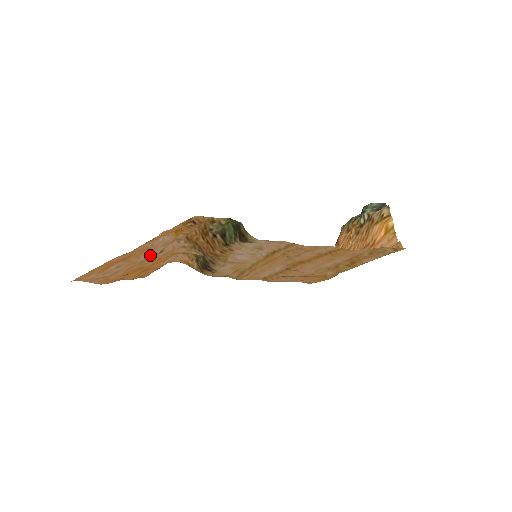
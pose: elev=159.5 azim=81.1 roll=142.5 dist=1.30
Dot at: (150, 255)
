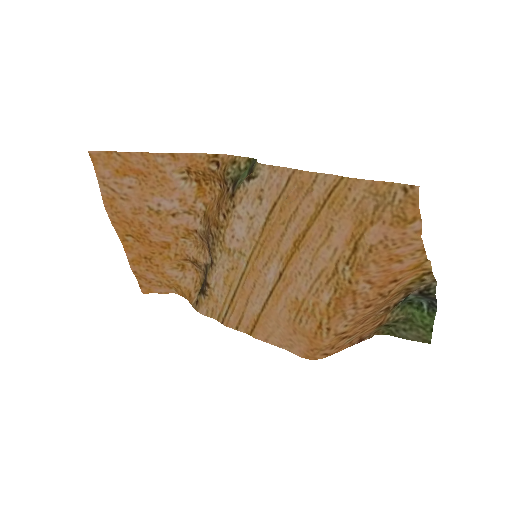
Dot at: (163, 206)
